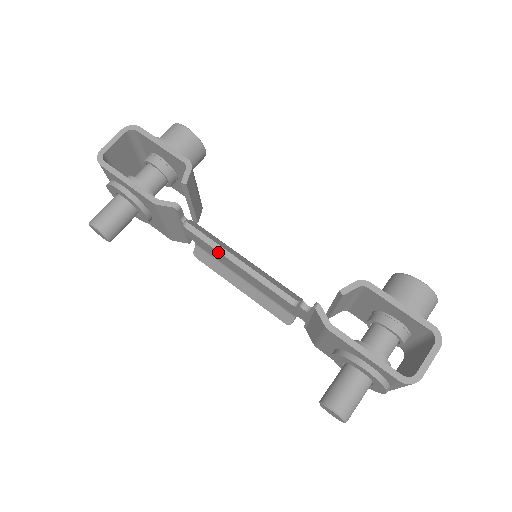
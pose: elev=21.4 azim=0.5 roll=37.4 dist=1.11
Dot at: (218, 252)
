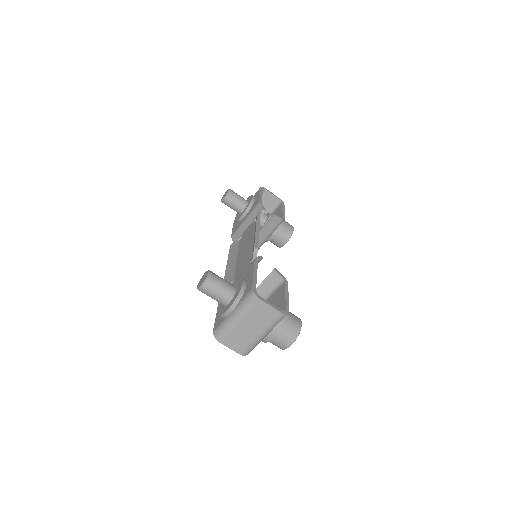
Dot at: (248, 238)
